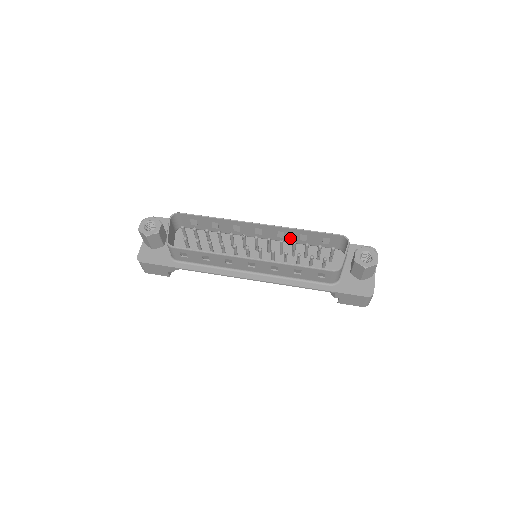
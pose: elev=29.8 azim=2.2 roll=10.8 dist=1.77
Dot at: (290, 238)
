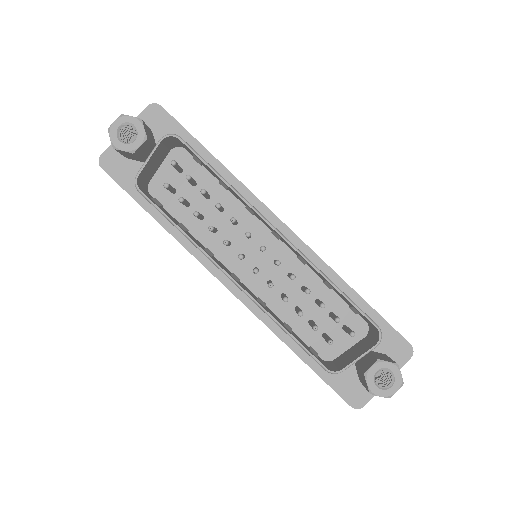
Dot at: occluded
